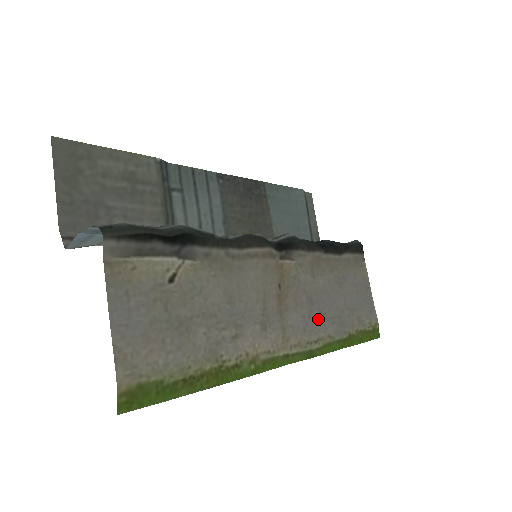
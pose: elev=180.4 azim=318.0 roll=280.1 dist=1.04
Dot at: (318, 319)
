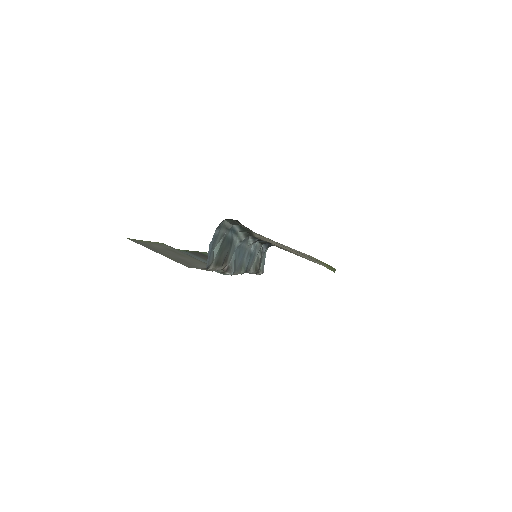
Dot at: occluded
